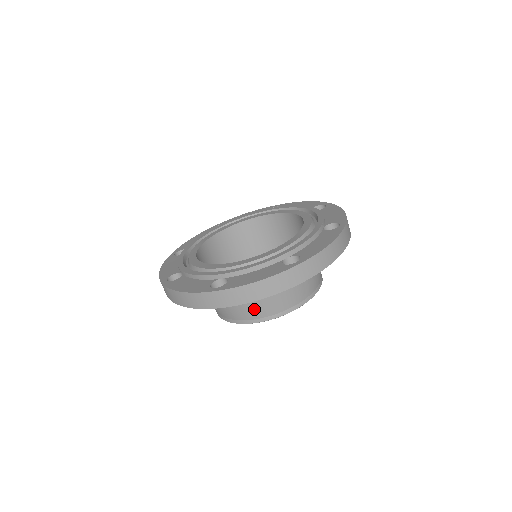
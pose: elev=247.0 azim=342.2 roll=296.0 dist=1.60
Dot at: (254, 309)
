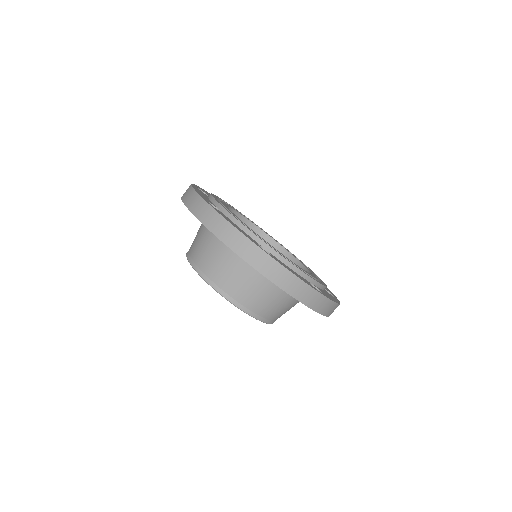
Dot at: (244, 291)
